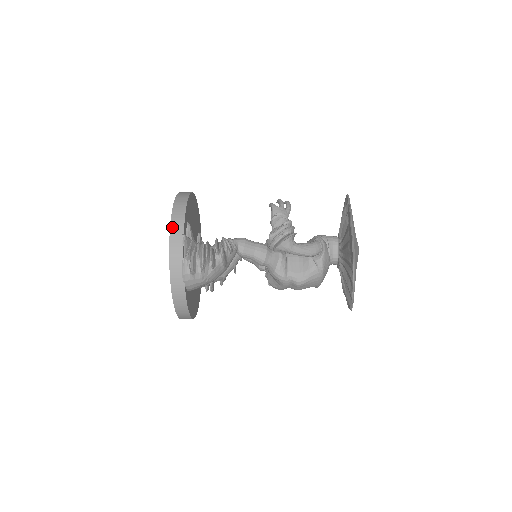
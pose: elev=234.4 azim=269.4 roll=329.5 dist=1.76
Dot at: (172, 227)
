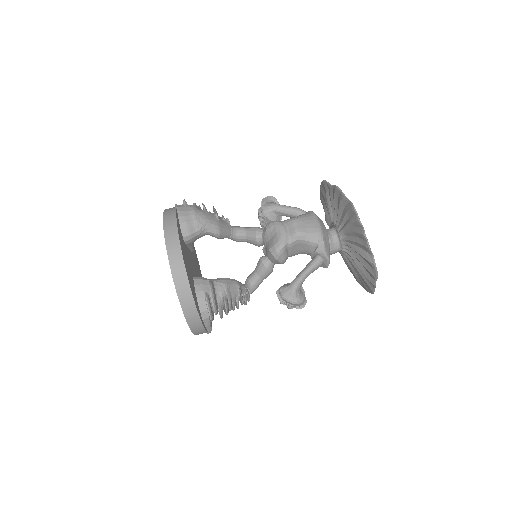
Dot at: occluded
